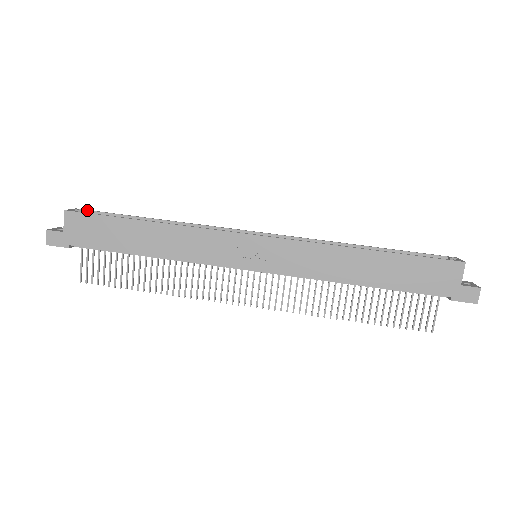
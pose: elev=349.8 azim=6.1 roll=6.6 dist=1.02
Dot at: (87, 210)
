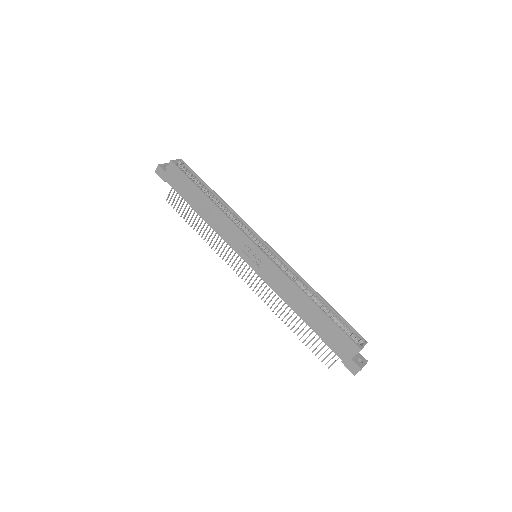
Dot at: (186, 164)
